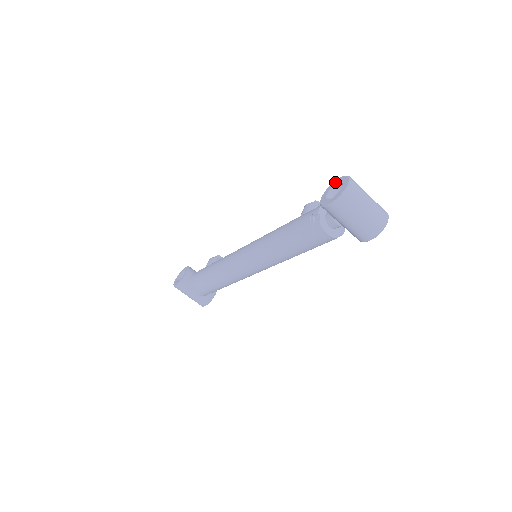
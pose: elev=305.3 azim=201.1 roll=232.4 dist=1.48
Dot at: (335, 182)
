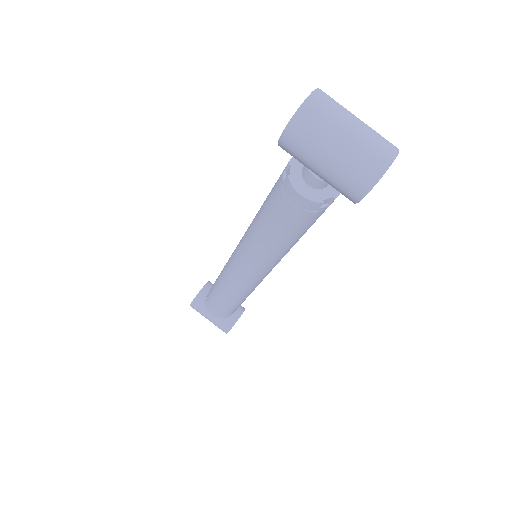
Dot at: occluded
